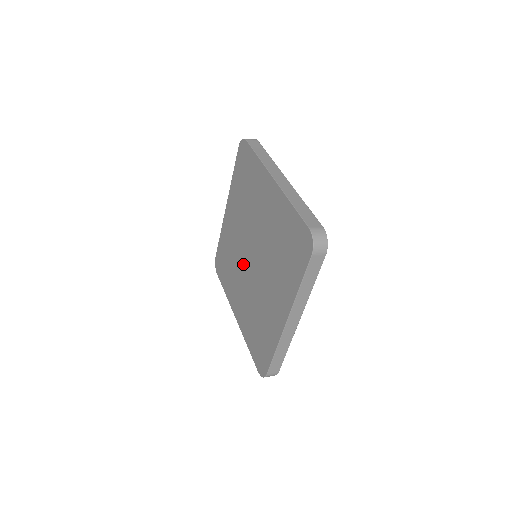
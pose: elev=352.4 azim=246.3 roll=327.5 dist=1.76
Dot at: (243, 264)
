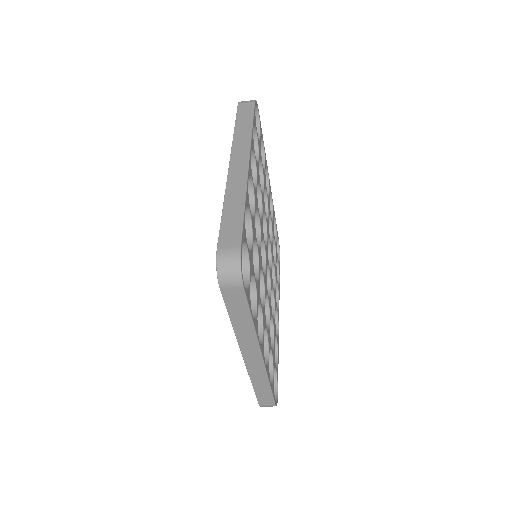
Dot at: occluded
